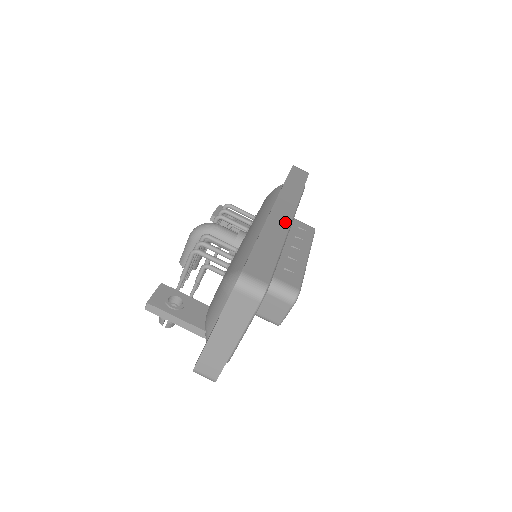
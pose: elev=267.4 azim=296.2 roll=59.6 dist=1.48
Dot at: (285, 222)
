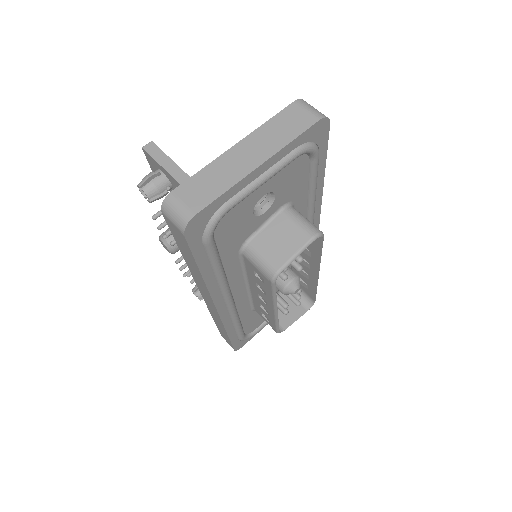
Dot at: occluded
